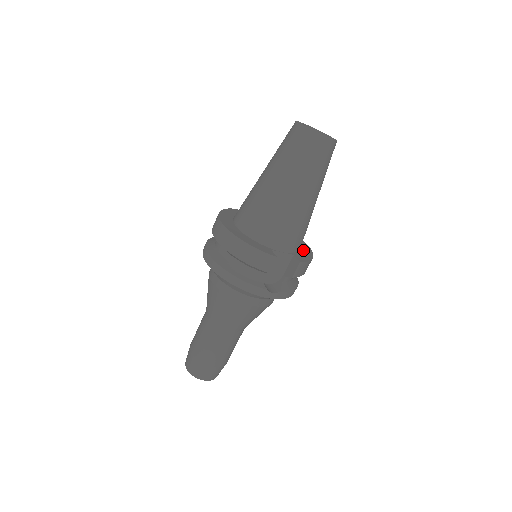
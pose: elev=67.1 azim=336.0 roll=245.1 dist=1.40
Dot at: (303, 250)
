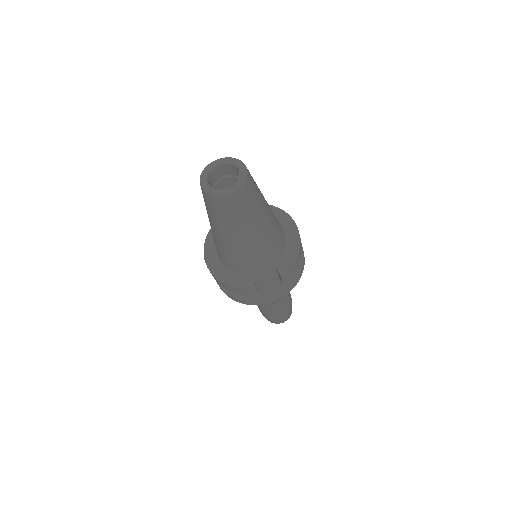
Dot at: (288, 245)
